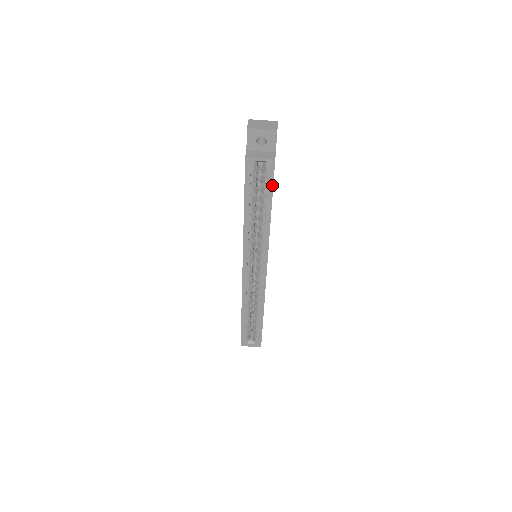
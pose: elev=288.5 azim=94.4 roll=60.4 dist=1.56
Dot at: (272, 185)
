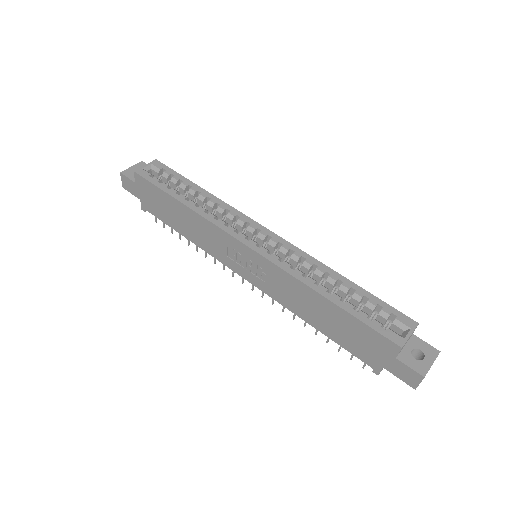
Dot at: (175, 172)
